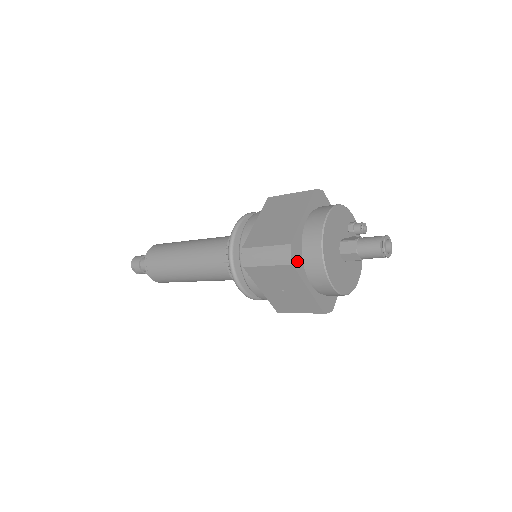
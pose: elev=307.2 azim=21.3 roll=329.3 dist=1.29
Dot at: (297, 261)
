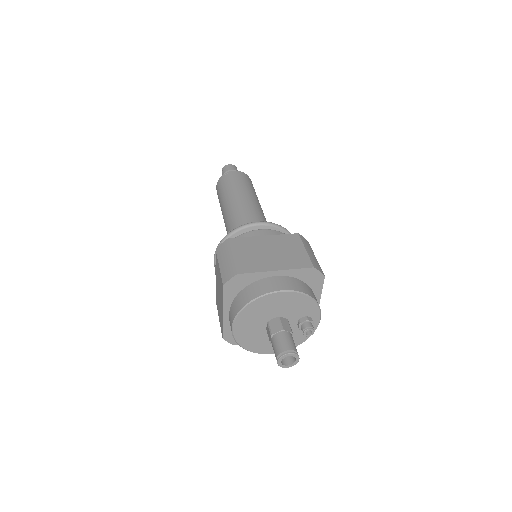
Dot at: (232, 288)
